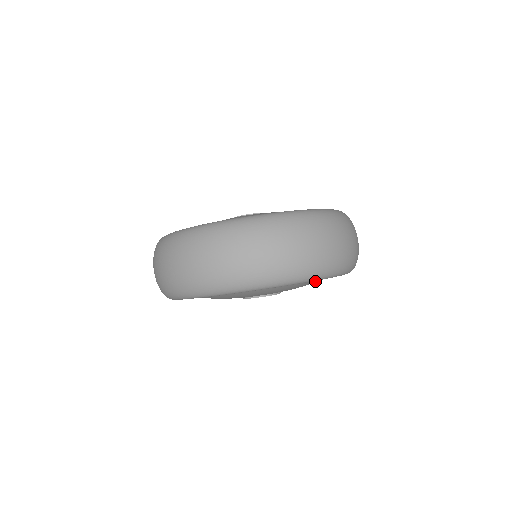
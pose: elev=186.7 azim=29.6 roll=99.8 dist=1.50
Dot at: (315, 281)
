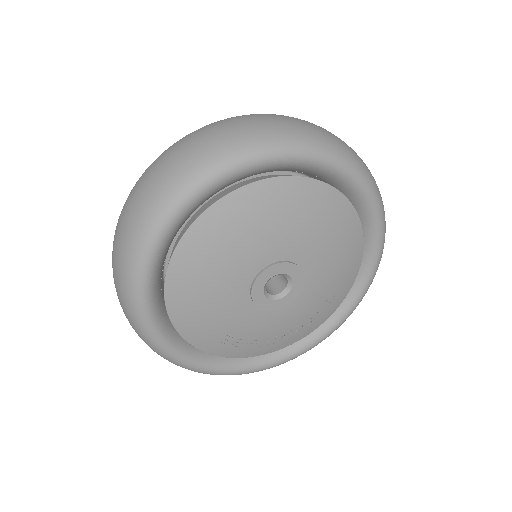
Dot at: (316, 204)
